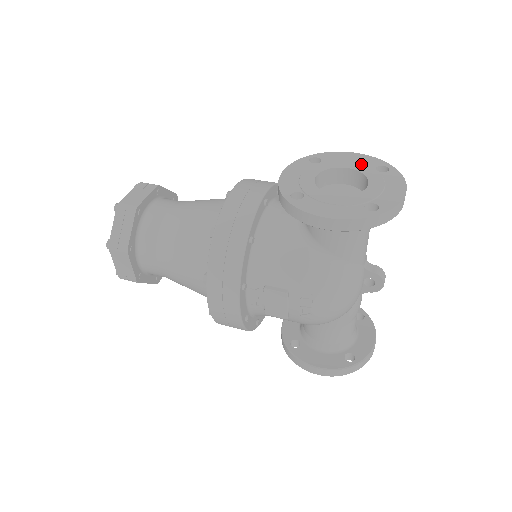
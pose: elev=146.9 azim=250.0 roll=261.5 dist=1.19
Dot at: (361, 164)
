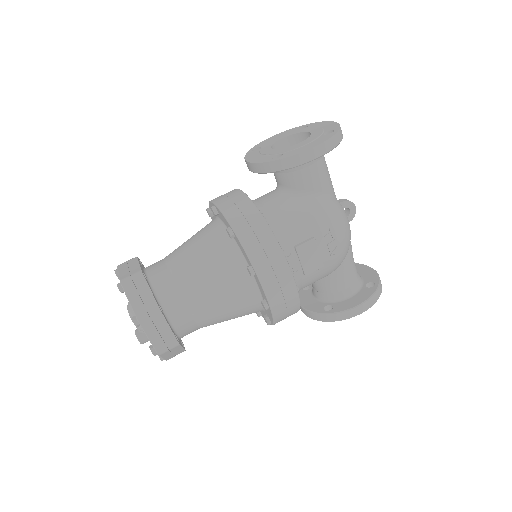
Dot at: (288, 133)
